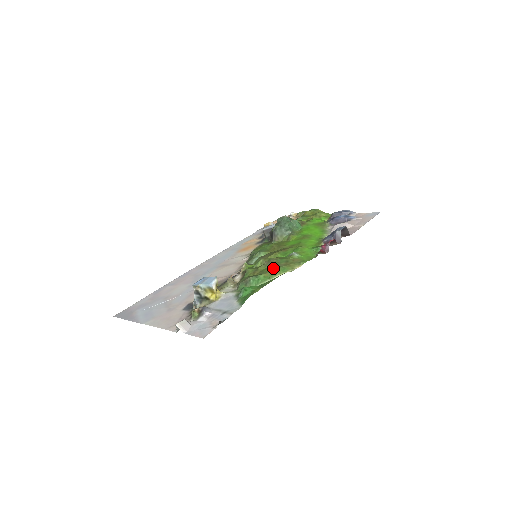
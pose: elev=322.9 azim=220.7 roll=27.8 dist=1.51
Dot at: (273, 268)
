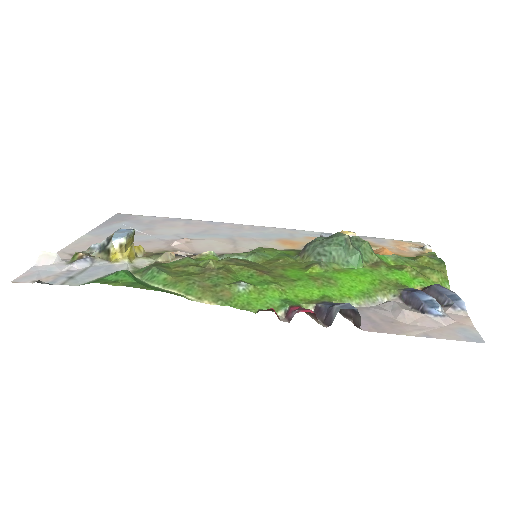
Dot at: (188, 278)
